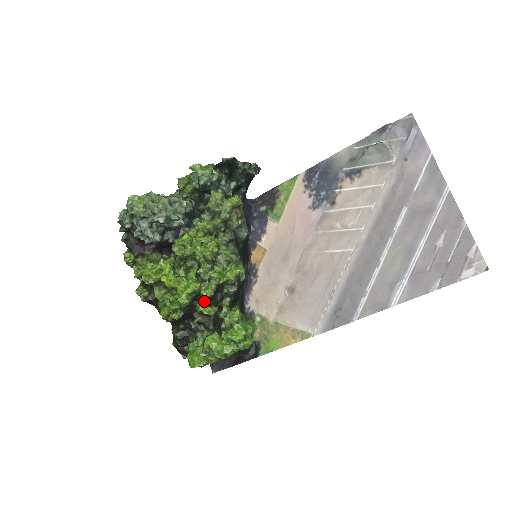
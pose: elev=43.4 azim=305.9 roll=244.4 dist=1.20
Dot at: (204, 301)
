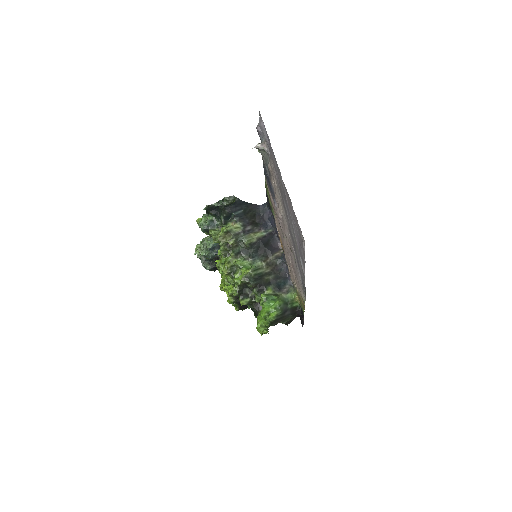
Dot at: (239, 297)
